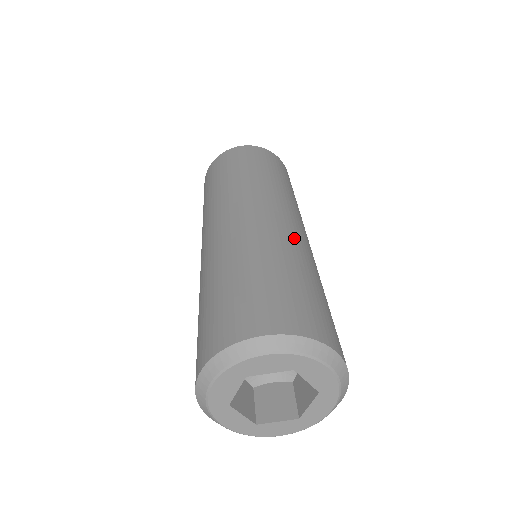
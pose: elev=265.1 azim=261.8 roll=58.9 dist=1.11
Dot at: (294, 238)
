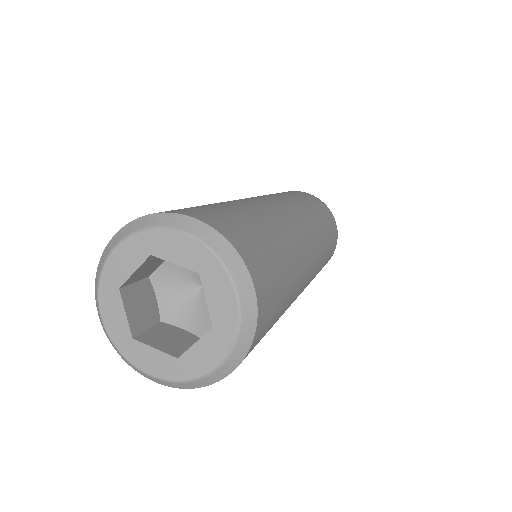
Dot at: (295, 232)
